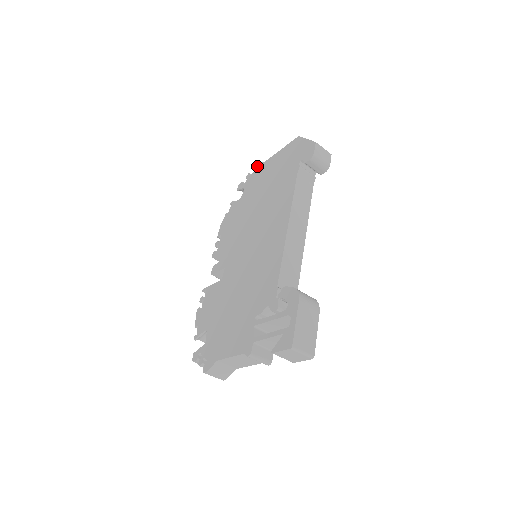
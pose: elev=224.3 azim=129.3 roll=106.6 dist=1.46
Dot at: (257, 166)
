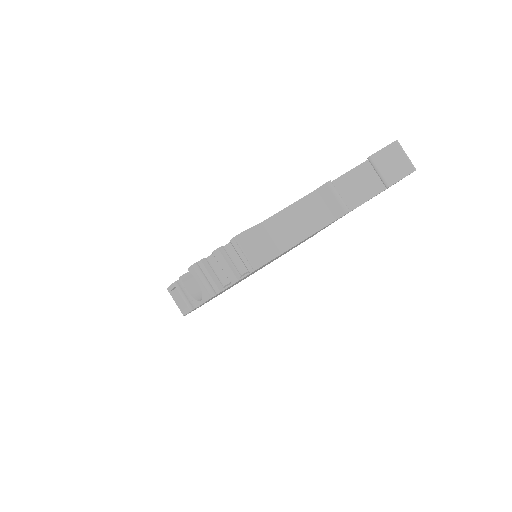
Dot at: occluded
